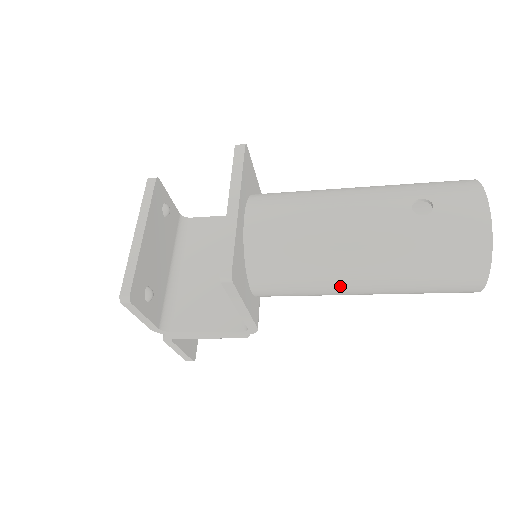
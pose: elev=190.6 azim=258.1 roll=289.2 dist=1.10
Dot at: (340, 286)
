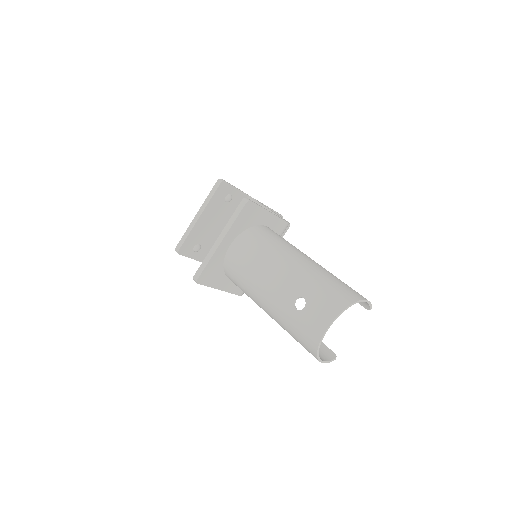
Dot at: occluded
